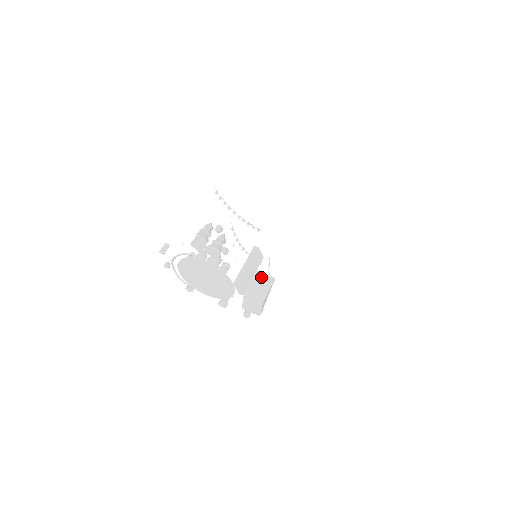
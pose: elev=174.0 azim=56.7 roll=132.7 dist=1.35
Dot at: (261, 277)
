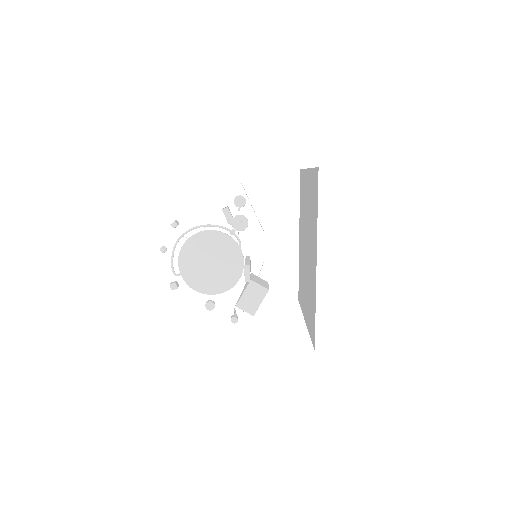
Dot at: (258, 277)
